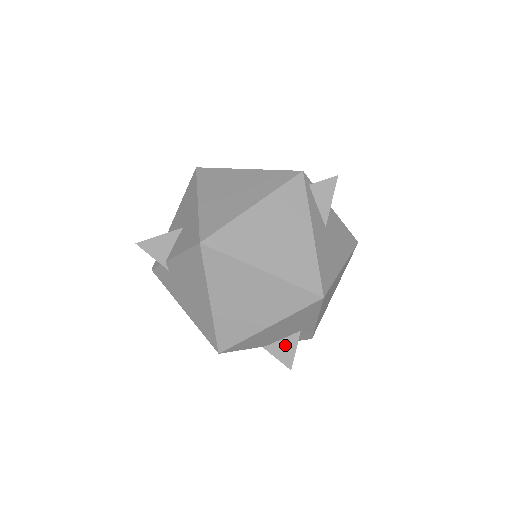
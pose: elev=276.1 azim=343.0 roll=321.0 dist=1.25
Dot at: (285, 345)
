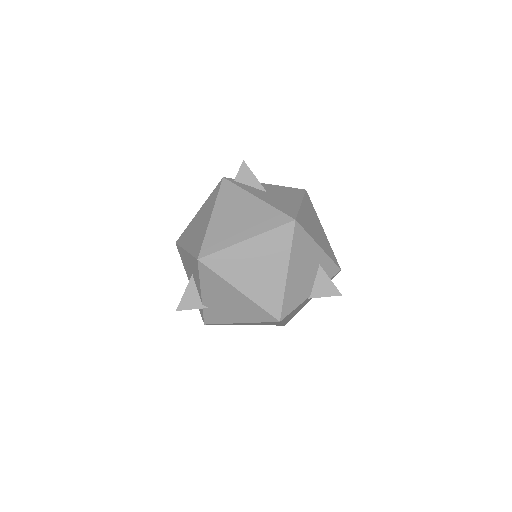
Dot at: (321, 283)
